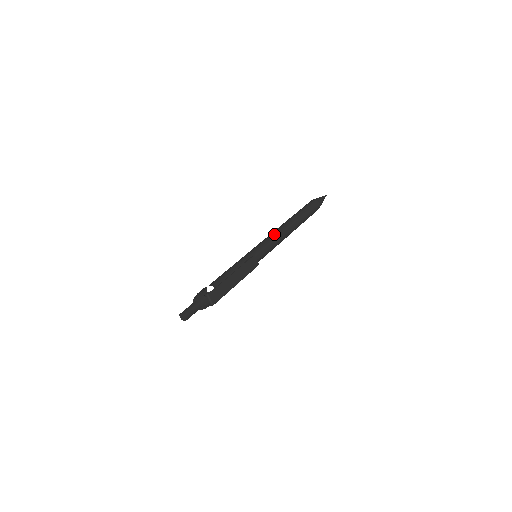
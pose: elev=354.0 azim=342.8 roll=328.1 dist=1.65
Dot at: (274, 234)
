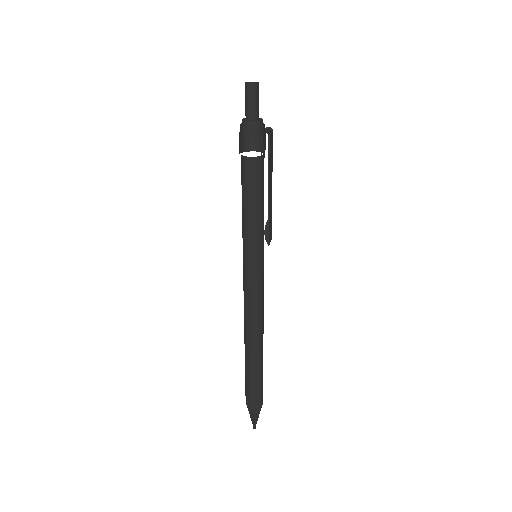
Dot at: occluded
